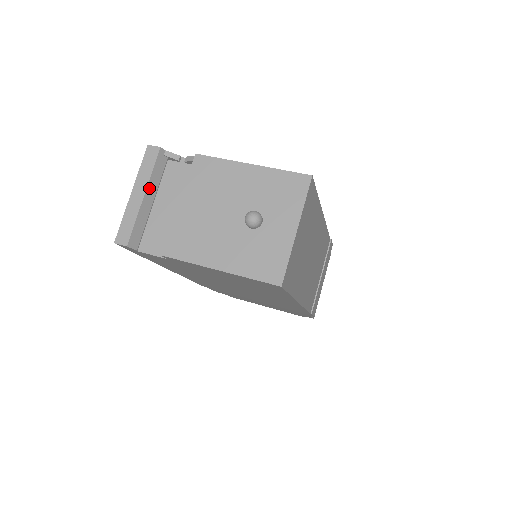
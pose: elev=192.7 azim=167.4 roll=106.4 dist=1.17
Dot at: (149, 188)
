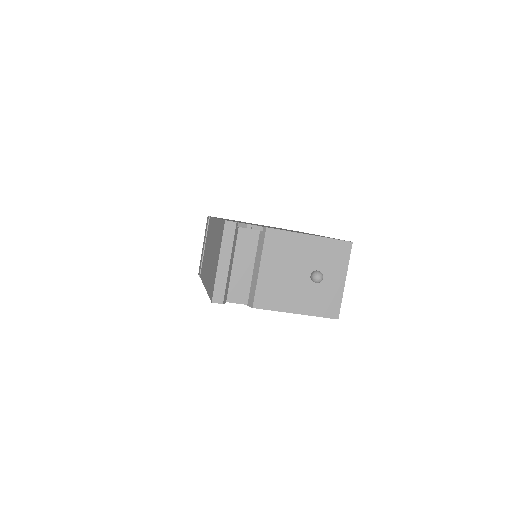
Dot at: (231, 256)
